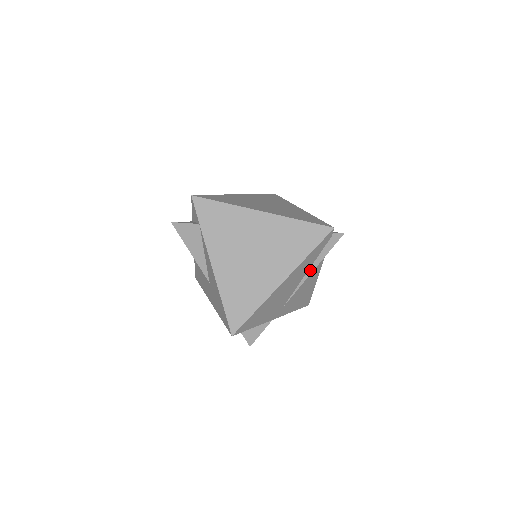
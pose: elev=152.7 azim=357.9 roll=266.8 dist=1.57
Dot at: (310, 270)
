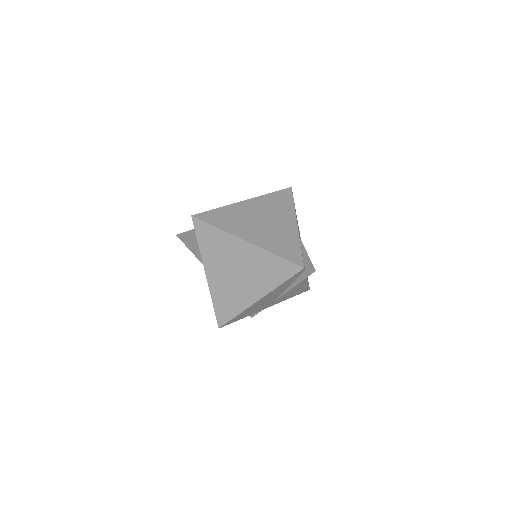
Dot at: (290, 287)
